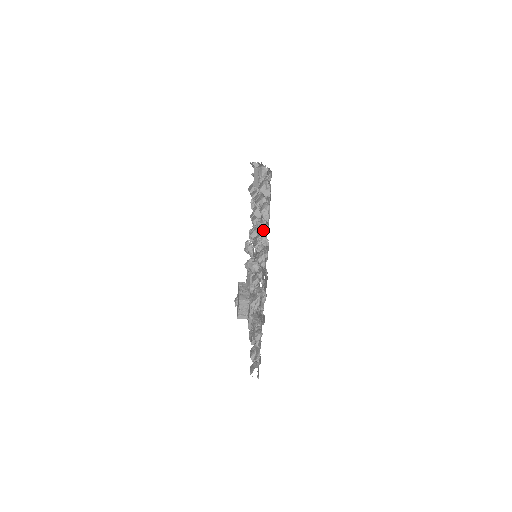
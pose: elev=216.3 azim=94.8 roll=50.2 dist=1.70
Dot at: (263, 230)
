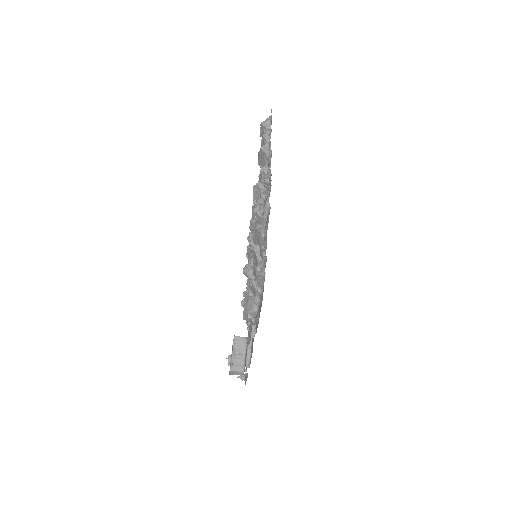
Dot at: (265, 144)
